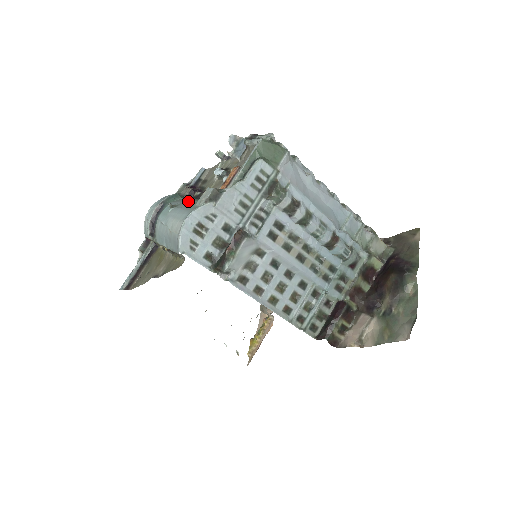
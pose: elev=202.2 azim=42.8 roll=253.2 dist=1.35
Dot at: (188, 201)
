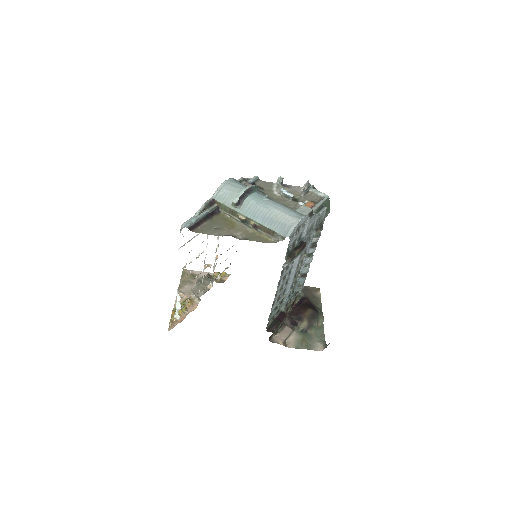
Dot at: (279, 202)
